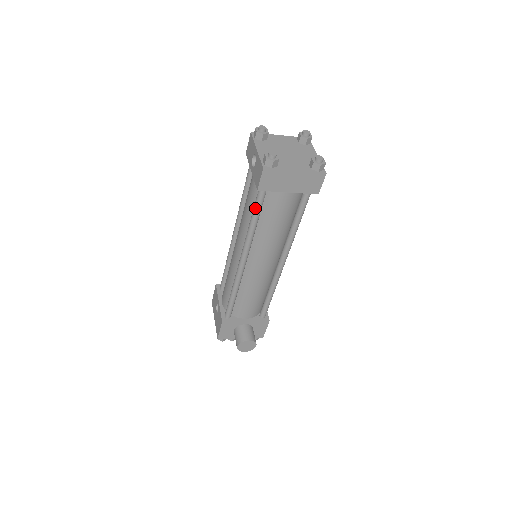
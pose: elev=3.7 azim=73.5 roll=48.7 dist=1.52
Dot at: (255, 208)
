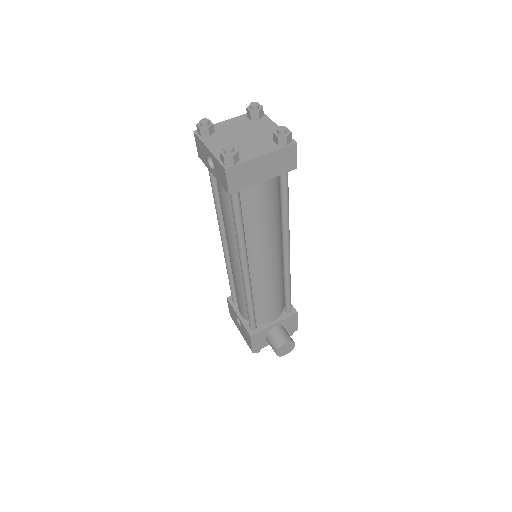
Dot at: (234, 213)
